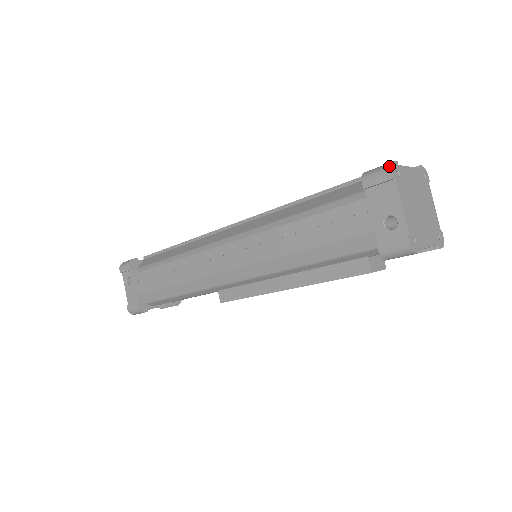
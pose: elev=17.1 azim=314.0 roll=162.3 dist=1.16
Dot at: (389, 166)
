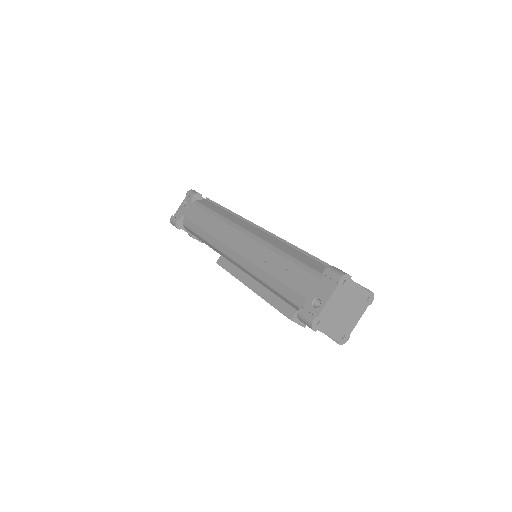
Dot at: (342, 274)
